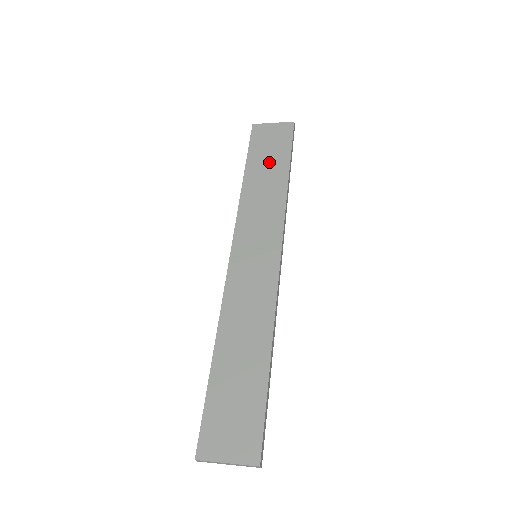
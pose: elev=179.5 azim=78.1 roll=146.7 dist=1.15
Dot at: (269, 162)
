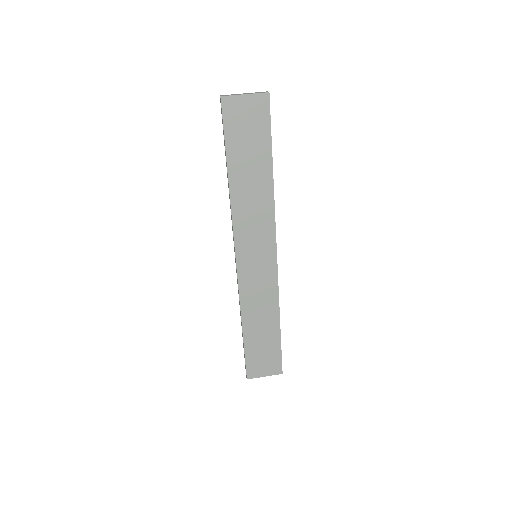
Dot at: (251, 157)
